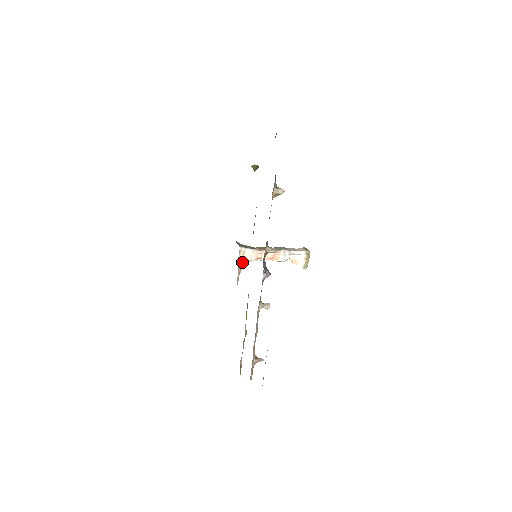
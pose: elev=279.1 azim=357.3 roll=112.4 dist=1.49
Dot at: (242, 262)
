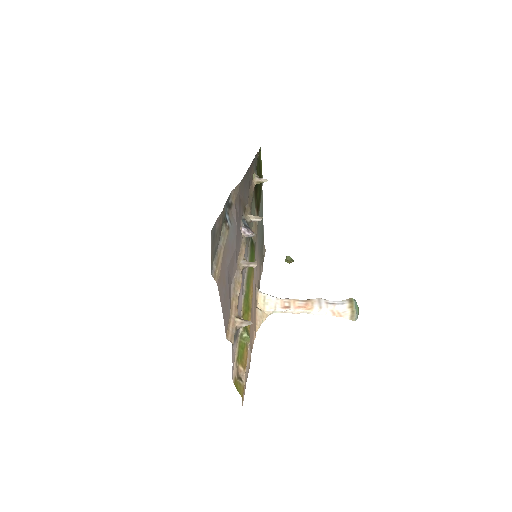
Dot at: (264, 309)
